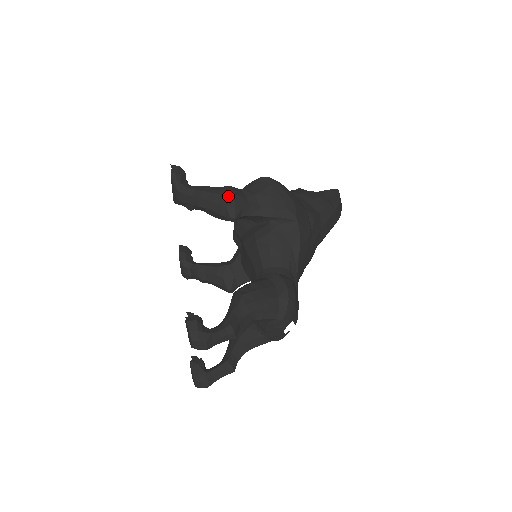
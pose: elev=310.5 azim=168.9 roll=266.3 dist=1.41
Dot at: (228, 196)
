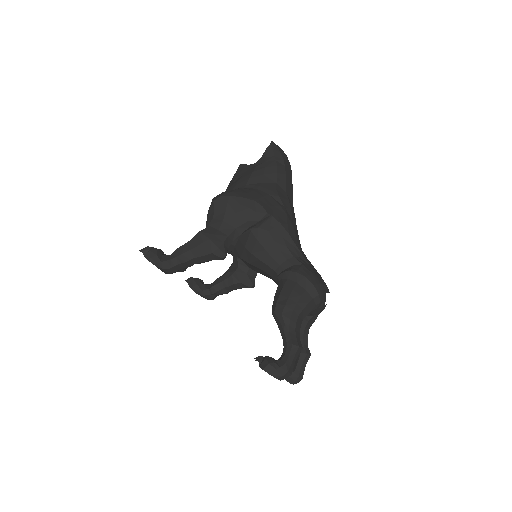
Dot at: (206, 243)
